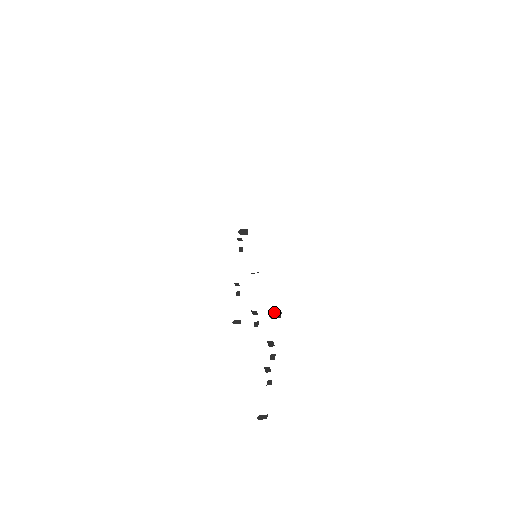
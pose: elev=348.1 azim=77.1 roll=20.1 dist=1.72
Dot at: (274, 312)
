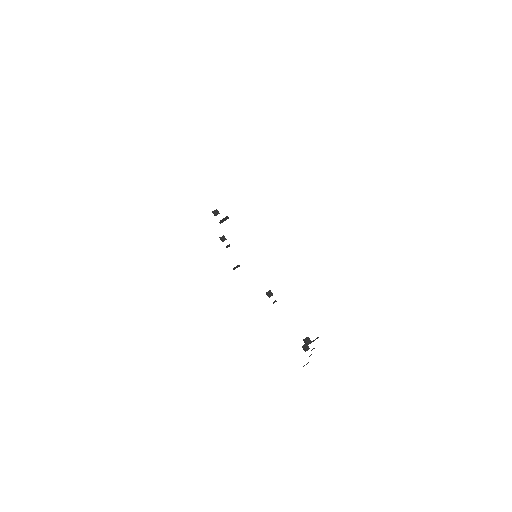
Dot at: (313, 340)
